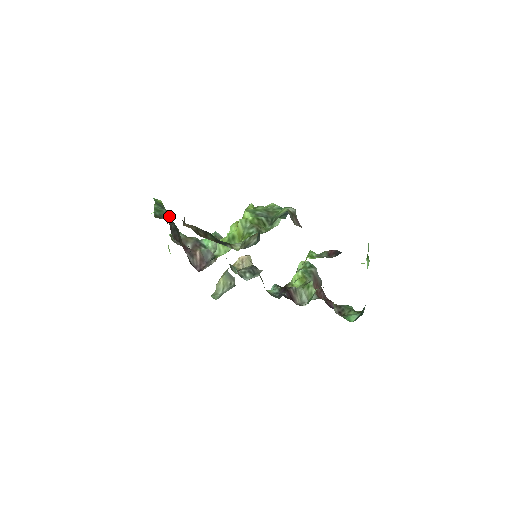
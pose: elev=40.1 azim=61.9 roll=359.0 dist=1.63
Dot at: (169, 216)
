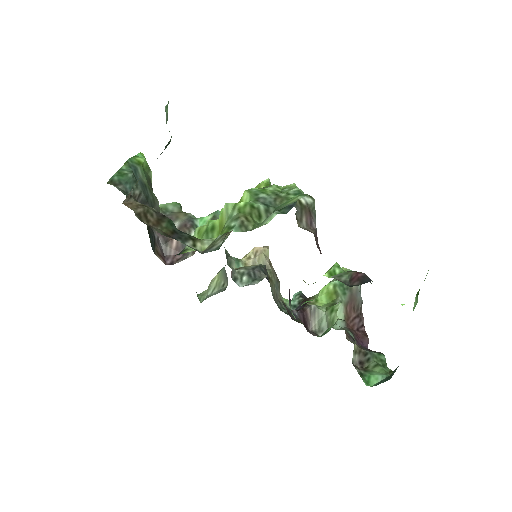
Dot at: (144, 182)
